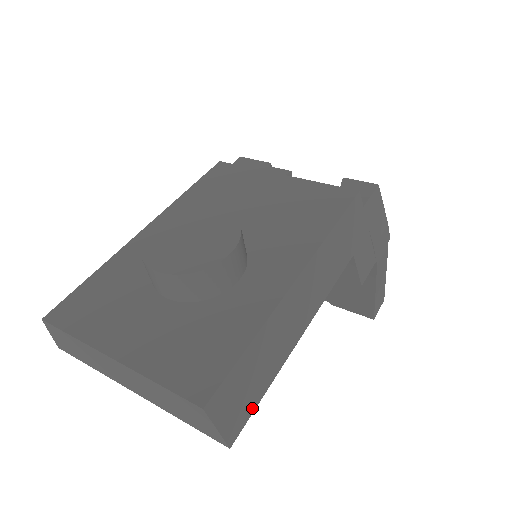
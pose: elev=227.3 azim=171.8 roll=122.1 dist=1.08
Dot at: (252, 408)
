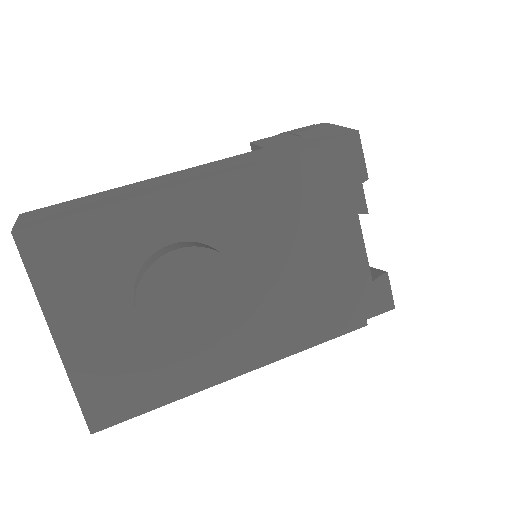
Dot at: occluded
